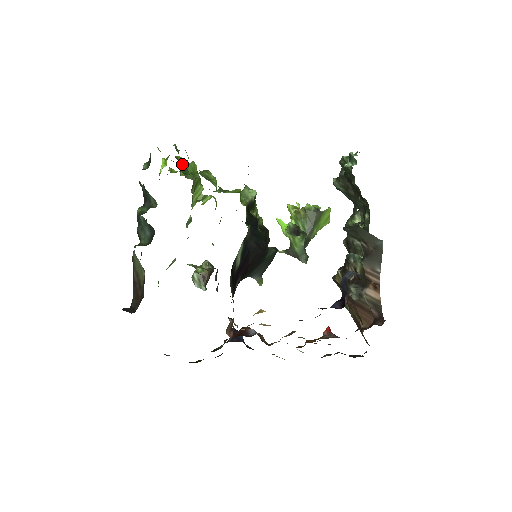
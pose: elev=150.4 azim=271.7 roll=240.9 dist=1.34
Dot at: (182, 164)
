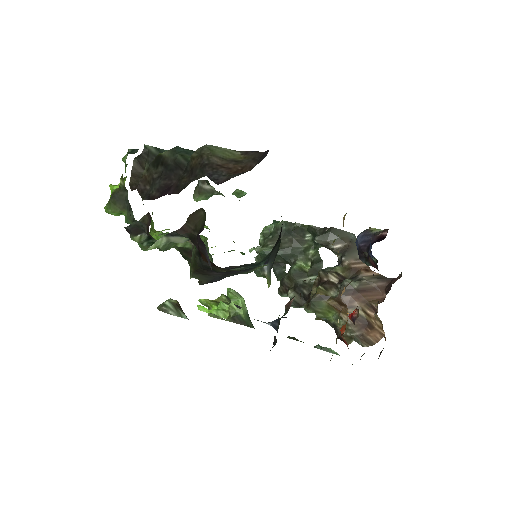
Dot at: occluded
